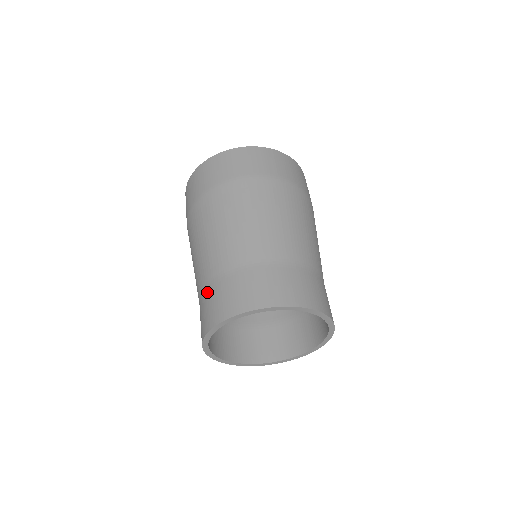
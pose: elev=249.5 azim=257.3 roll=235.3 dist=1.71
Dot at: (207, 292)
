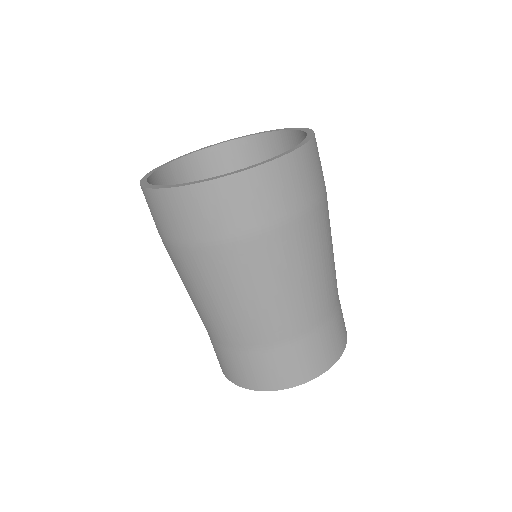
Dot at: (215, 346)
